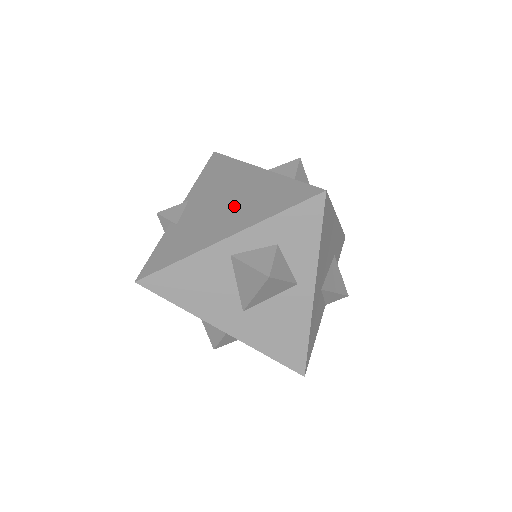
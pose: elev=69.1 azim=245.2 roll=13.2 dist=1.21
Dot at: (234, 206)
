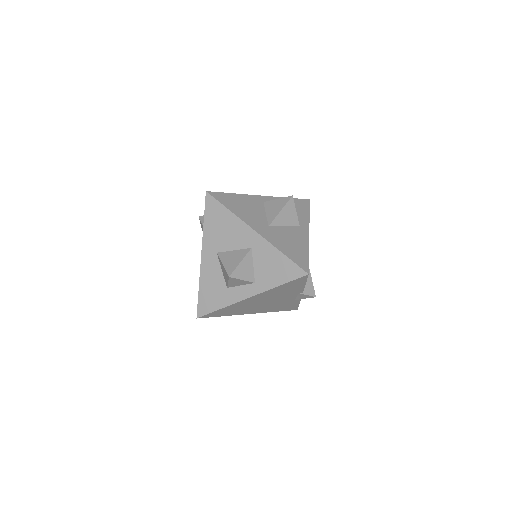
Dot at: occluded
